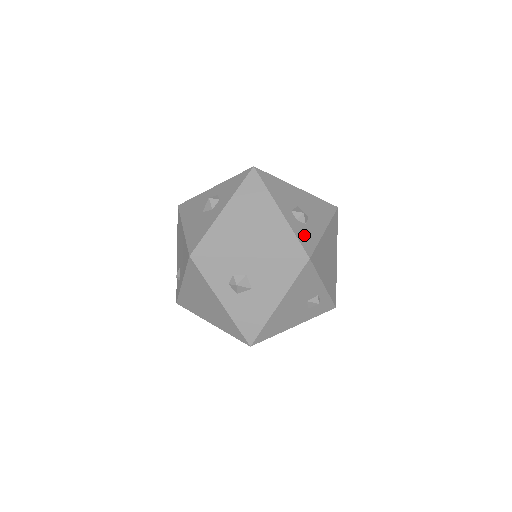
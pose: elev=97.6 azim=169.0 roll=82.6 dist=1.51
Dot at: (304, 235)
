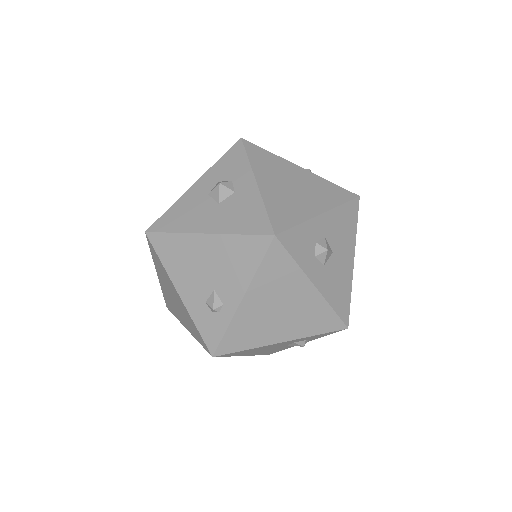
Dot at: occluded
